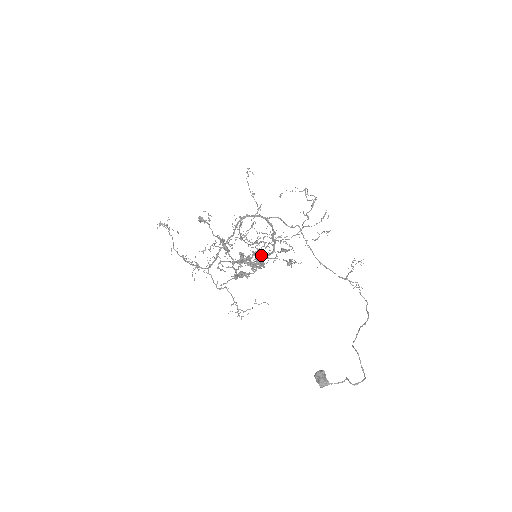
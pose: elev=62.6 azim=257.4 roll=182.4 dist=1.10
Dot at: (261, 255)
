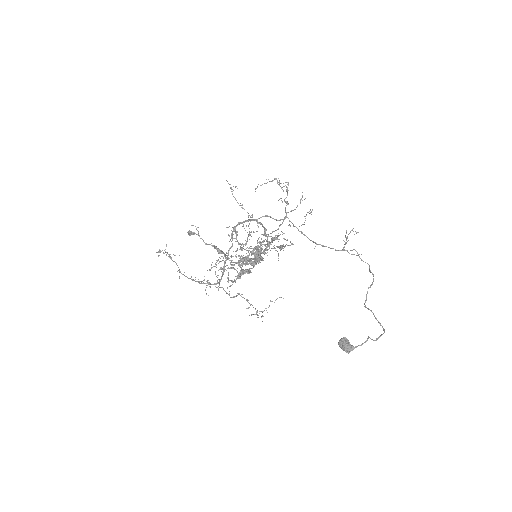
Dot at: occluded
